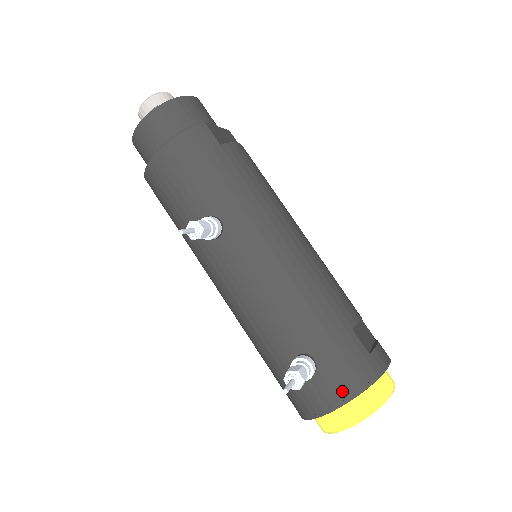
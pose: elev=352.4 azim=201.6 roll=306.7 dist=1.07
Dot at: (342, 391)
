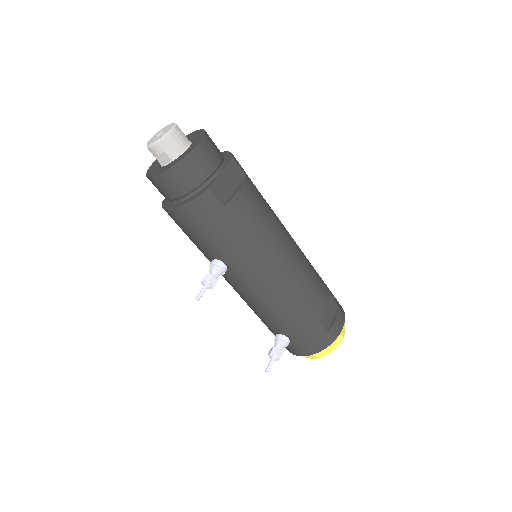
Dot at: (305, 351)
